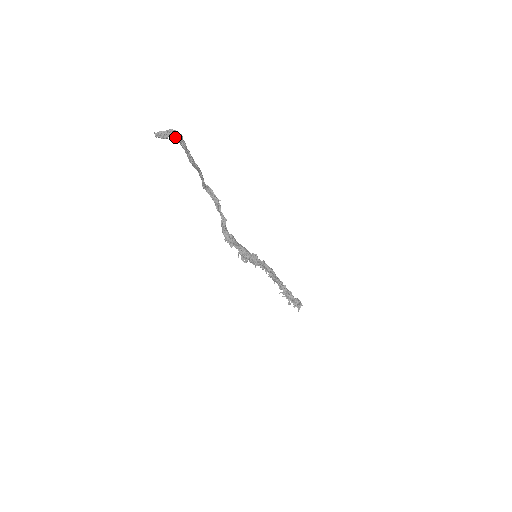
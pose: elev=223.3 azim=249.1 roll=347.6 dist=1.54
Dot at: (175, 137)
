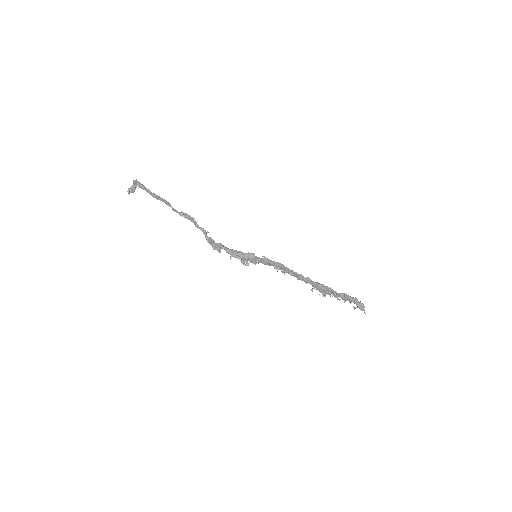
Dot at: (137, 185)
